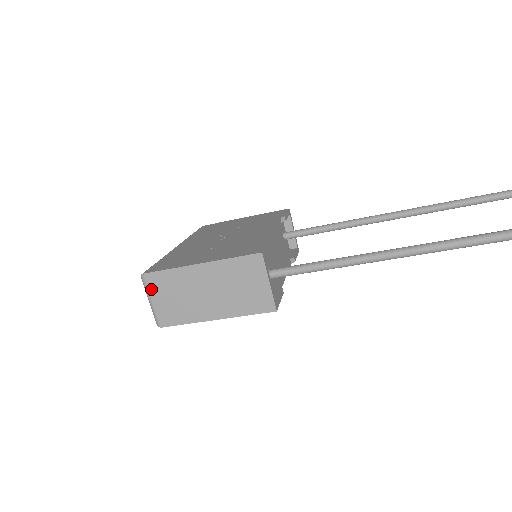
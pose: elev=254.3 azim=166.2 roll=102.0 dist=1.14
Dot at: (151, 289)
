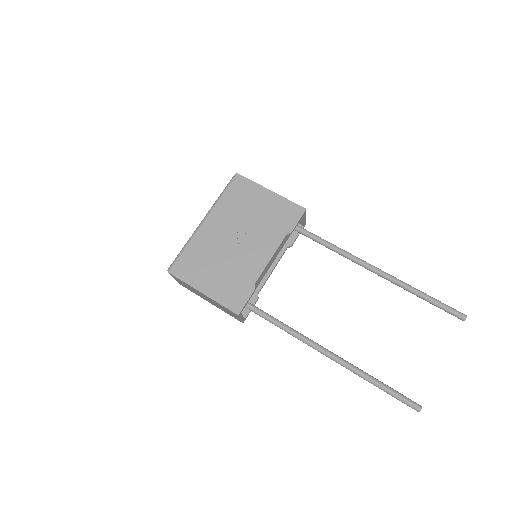
Dot at: (173, 277)
